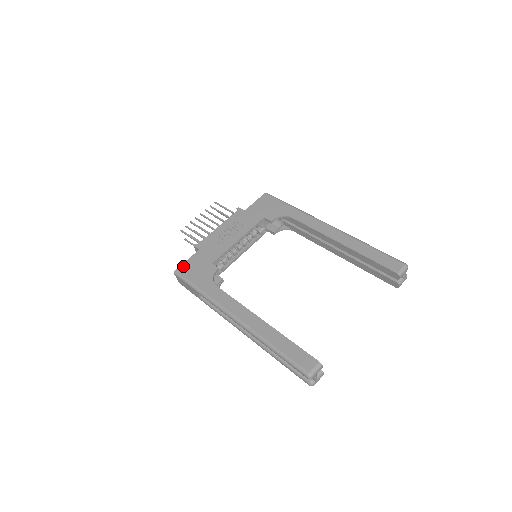
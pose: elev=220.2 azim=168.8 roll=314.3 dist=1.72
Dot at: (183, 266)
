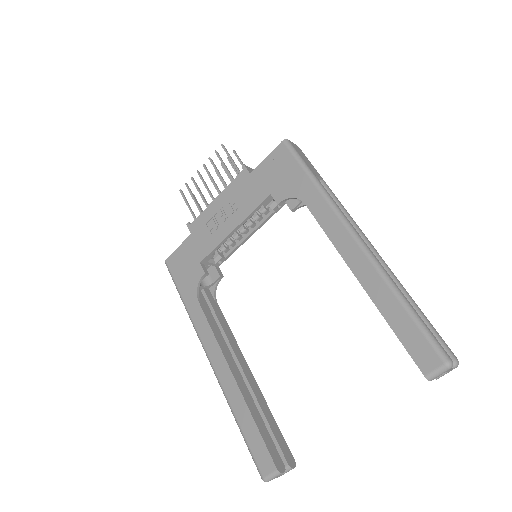
Dot at: (172, 257)
